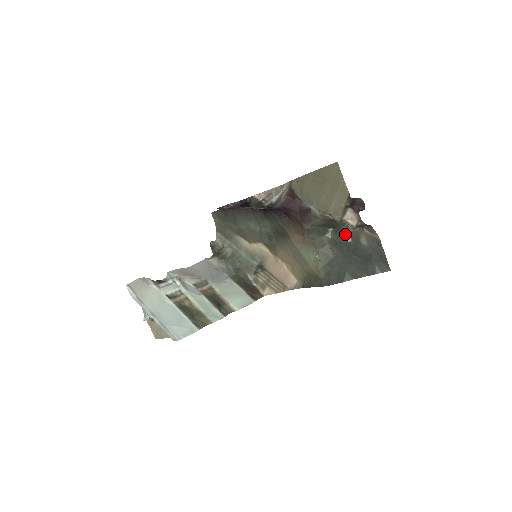
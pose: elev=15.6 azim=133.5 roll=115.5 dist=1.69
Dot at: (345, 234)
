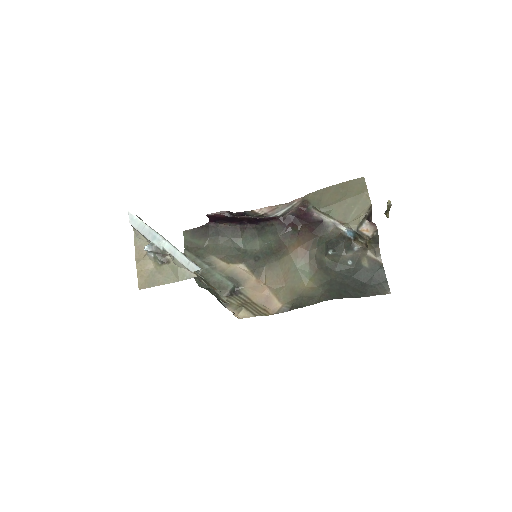
Dot at: (346, 256)
